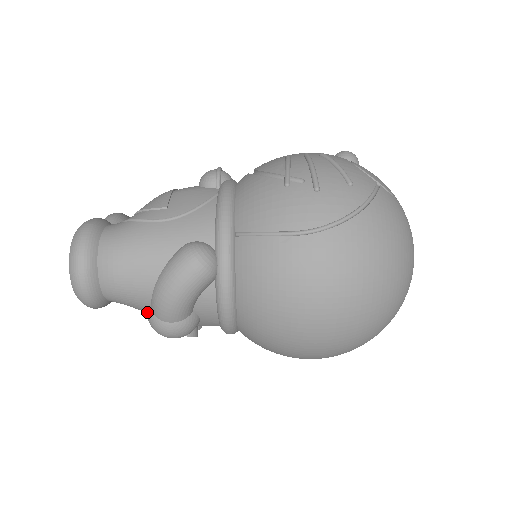
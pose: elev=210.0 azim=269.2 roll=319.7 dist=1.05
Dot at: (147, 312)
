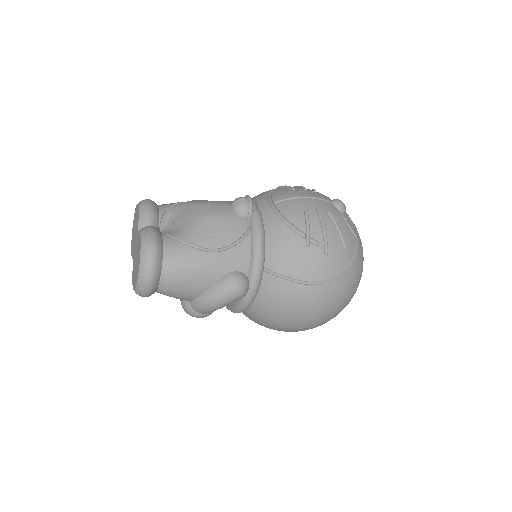
Dot at: (184, 302)
